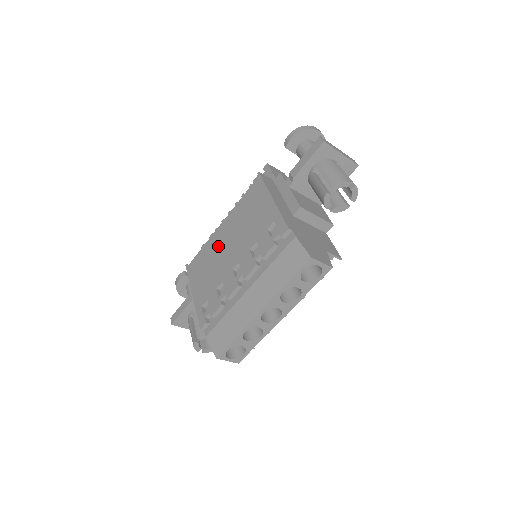
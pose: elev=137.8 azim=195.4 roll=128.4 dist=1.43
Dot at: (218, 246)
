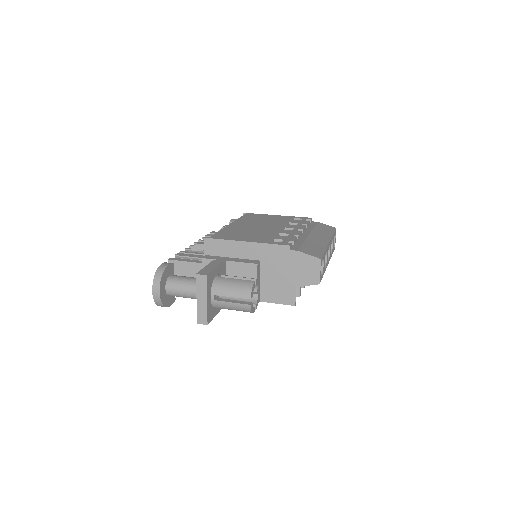
Dot at: (244, 227)
